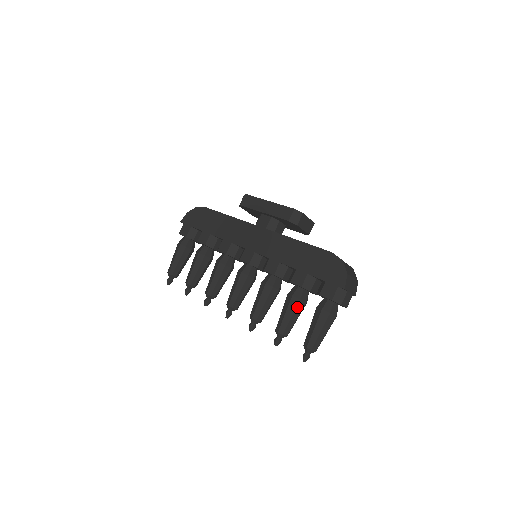
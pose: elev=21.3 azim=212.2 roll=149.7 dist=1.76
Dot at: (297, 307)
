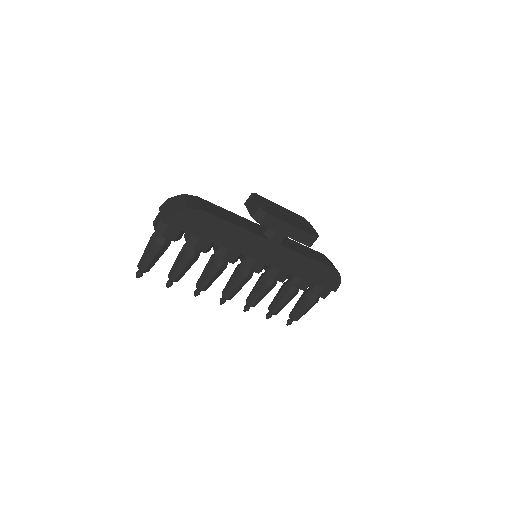
Dot at: occluded
